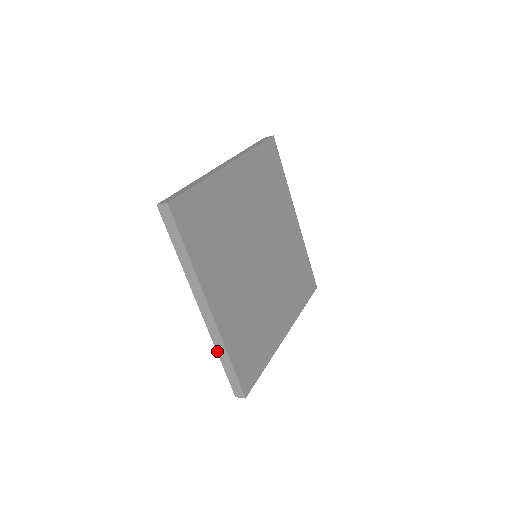
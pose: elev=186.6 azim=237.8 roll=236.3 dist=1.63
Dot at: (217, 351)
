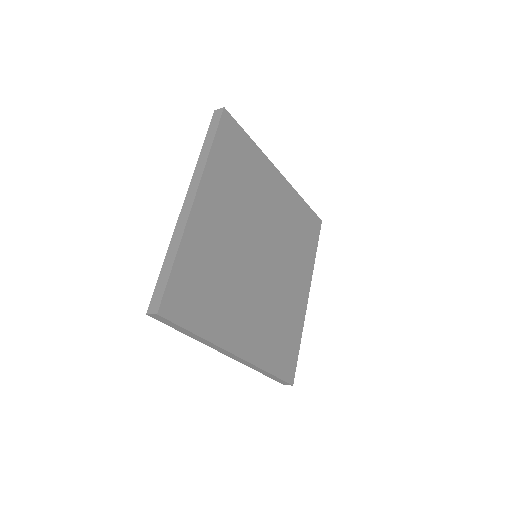
Dot at: (169, 248)
